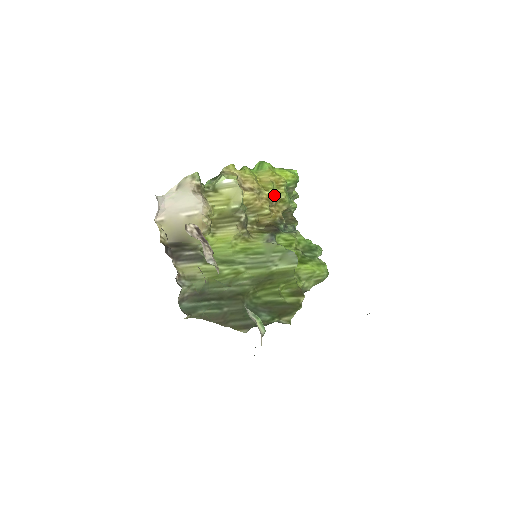
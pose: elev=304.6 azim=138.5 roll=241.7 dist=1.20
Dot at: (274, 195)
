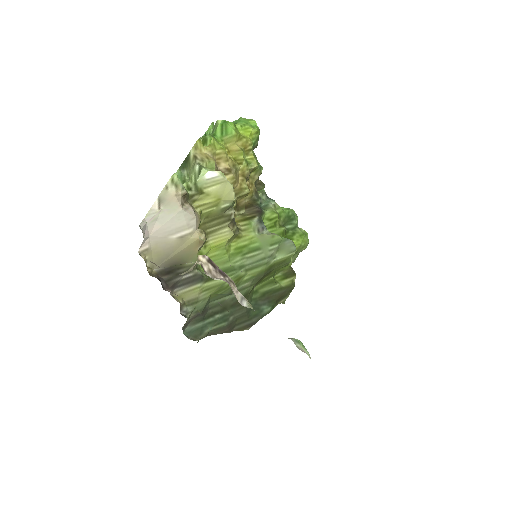
Dot at: (248, 167)
